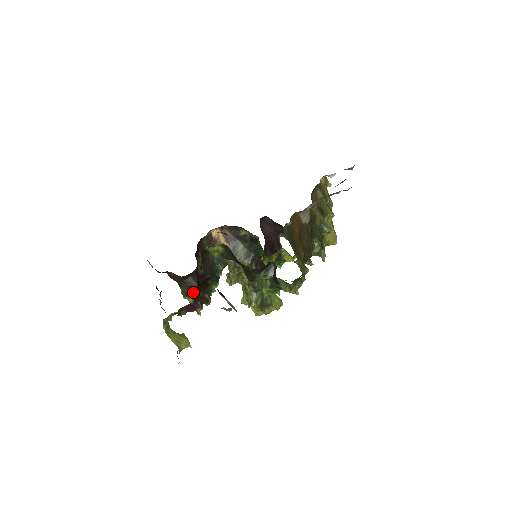
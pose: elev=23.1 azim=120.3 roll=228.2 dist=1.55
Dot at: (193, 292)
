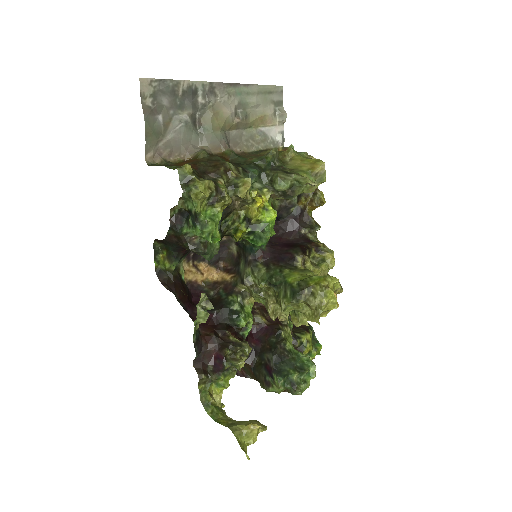
Dot at: (268, 374)
